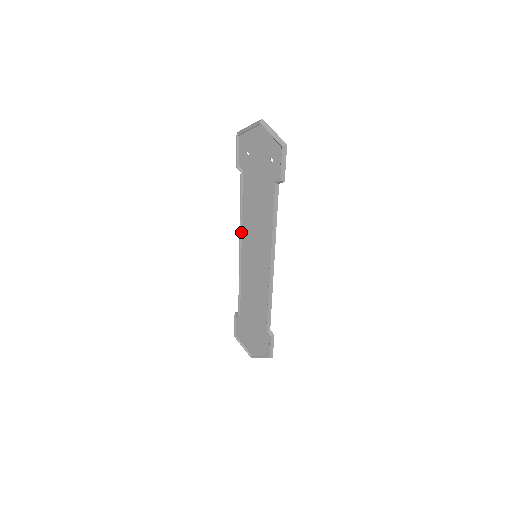
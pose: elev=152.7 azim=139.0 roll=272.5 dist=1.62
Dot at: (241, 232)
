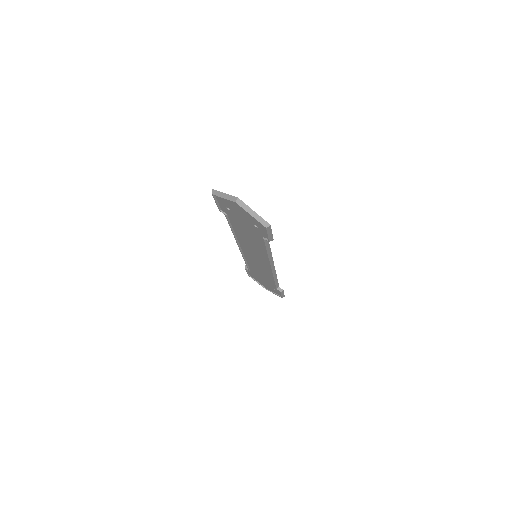
Dot at: (237, 240)
